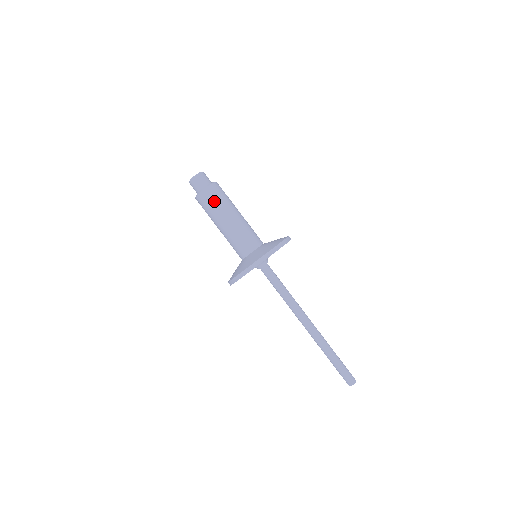
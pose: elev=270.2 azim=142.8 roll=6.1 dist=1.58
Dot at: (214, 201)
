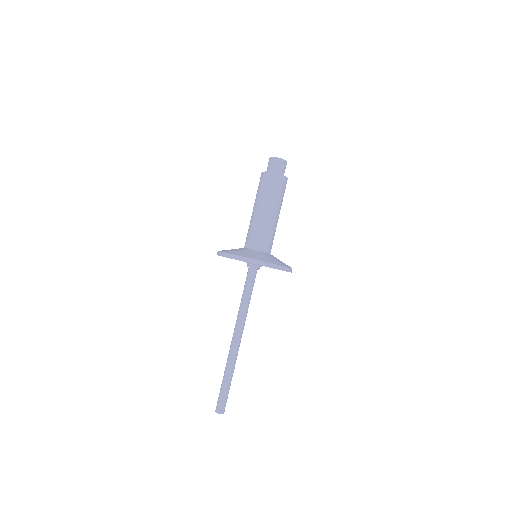
Dot at: (281, 191)
